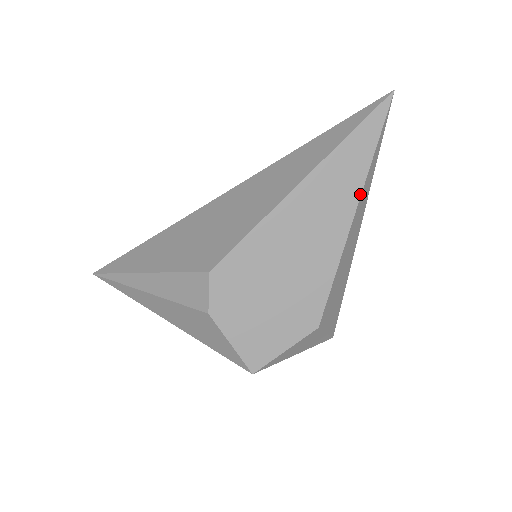
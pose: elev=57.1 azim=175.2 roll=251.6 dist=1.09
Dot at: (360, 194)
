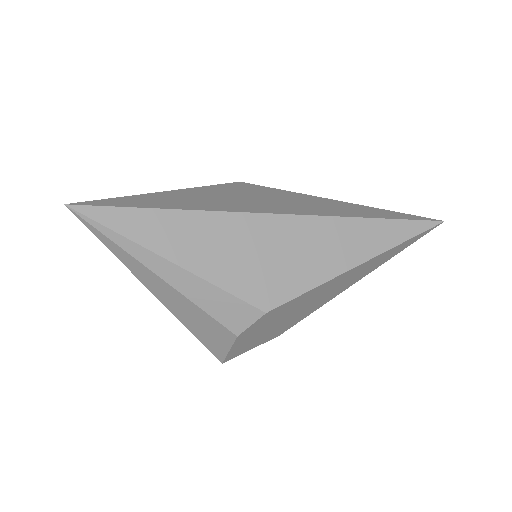
Dot at: occluded
